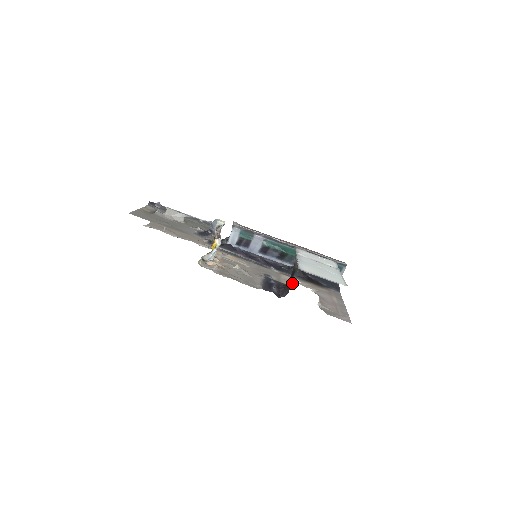
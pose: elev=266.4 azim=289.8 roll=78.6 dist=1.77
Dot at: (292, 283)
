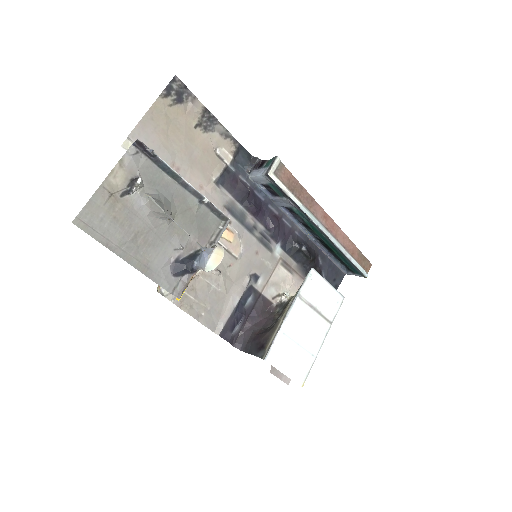
Dot at: (278, 292)
